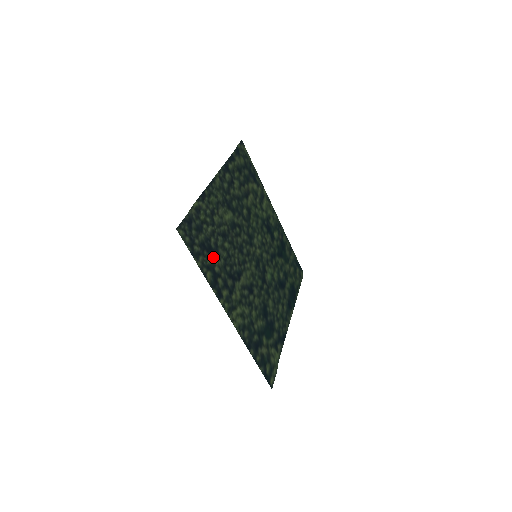
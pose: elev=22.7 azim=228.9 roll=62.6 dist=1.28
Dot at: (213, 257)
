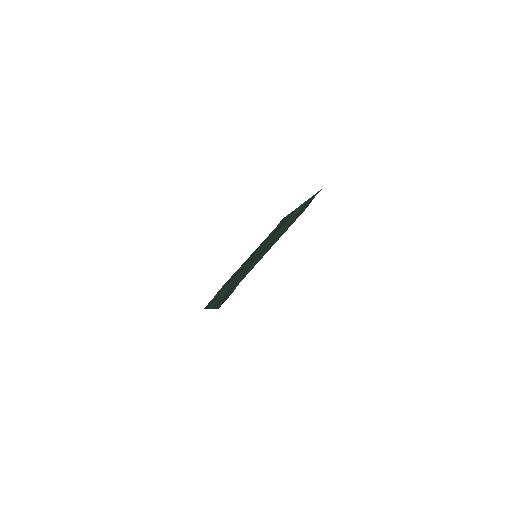
Dot at: (227, 293)
